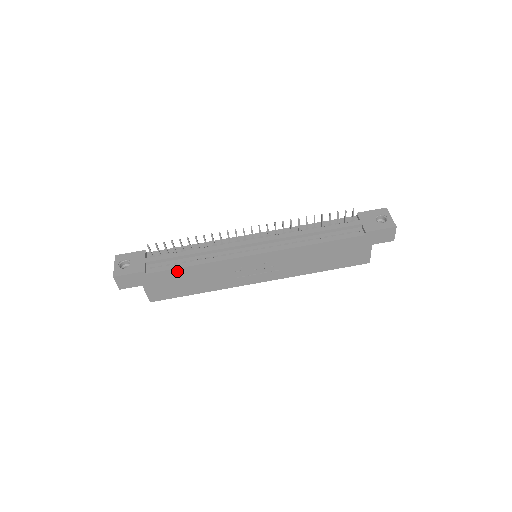
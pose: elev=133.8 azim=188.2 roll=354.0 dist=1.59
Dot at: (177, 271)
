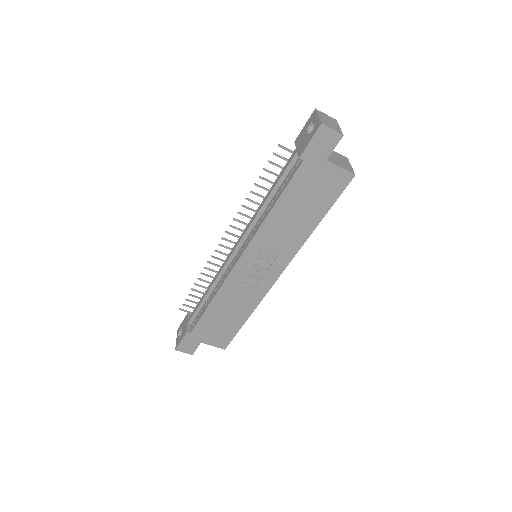
Dot at: (206, 316)
